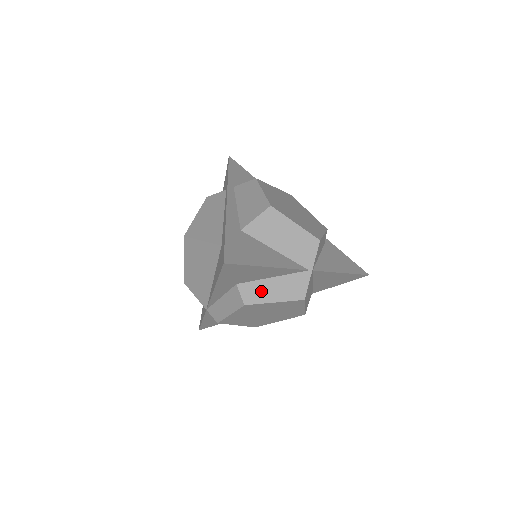
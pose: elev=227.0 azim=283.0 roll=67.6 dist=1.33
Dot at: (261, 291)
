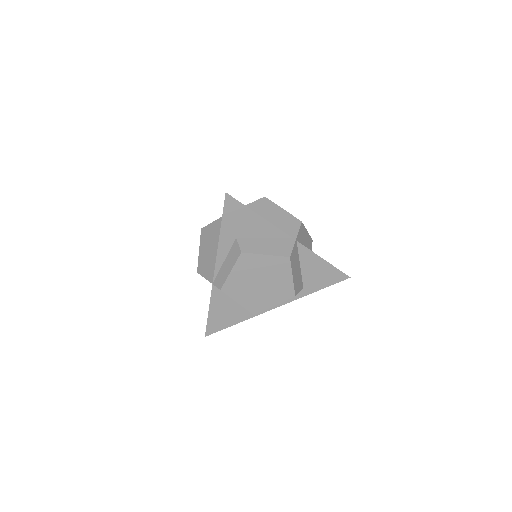
Dot at: (255, 245)
